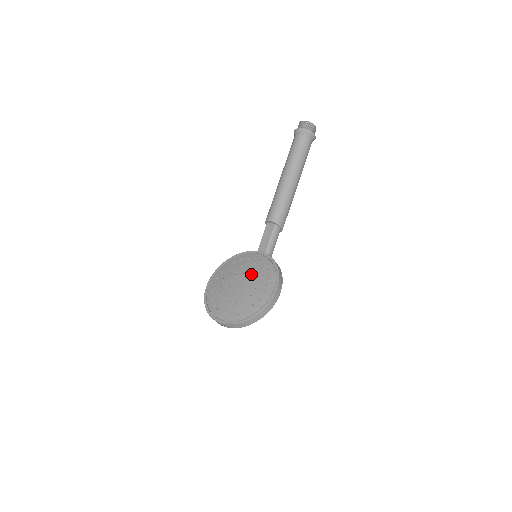
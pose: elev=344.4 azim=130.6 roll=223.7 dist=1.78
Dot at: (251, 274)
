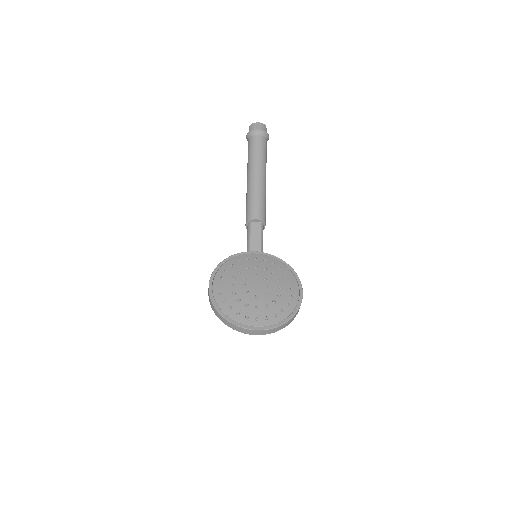
Dot at: (265, 274)
